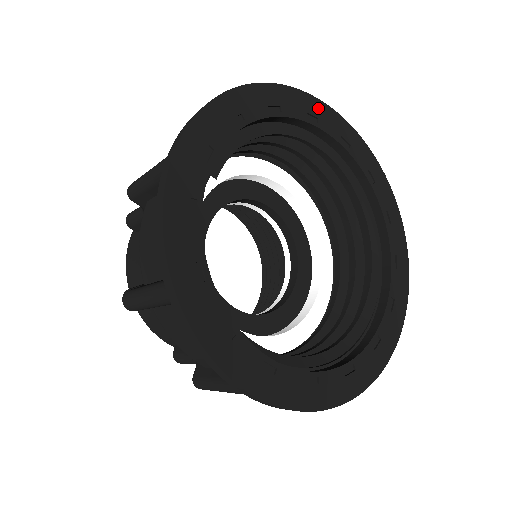
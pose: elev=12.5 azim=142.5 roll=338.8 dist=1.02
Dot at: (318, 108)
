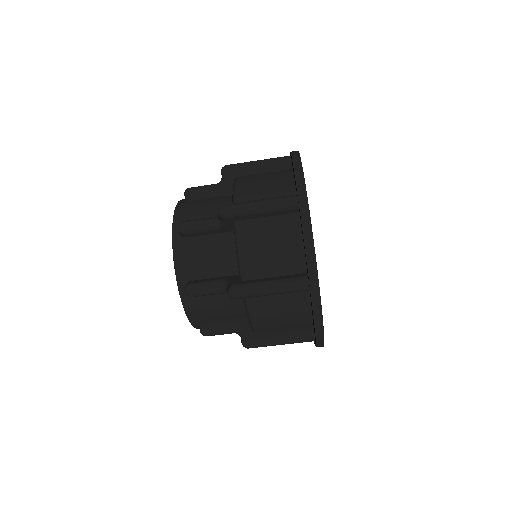
Dot at: occluded
